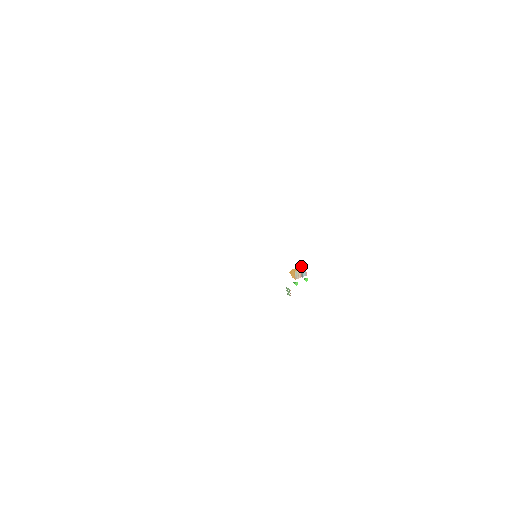
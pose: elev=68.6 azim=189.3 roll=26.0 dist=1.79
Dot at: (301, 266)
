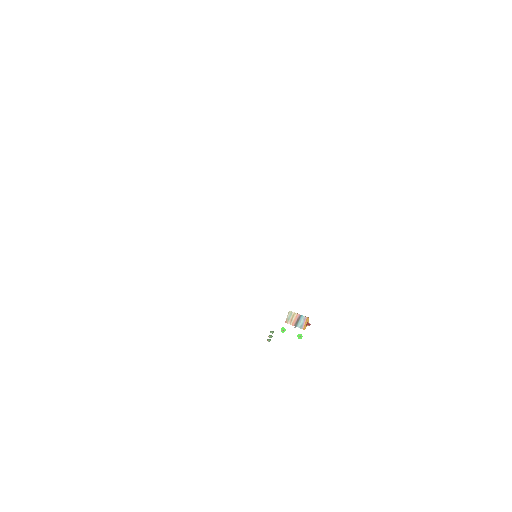
Dot at: occluded
